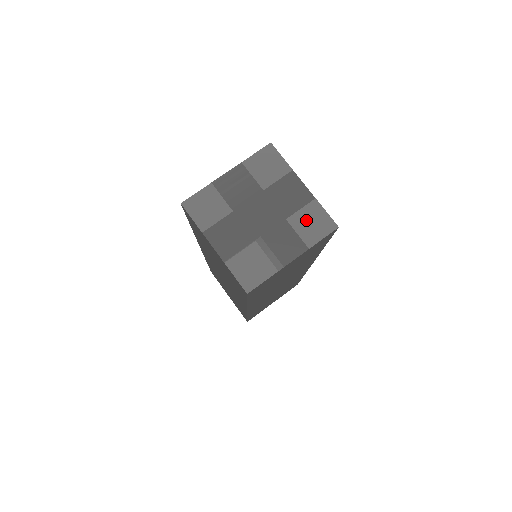
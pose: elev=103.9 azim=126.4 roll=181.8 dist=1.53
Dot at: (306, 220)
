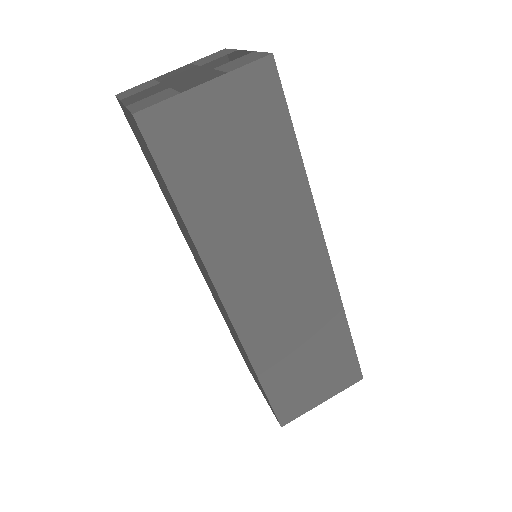
Dot at: (235, 62)
